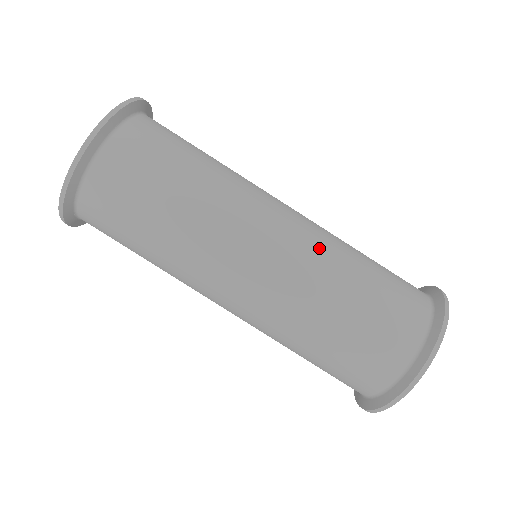
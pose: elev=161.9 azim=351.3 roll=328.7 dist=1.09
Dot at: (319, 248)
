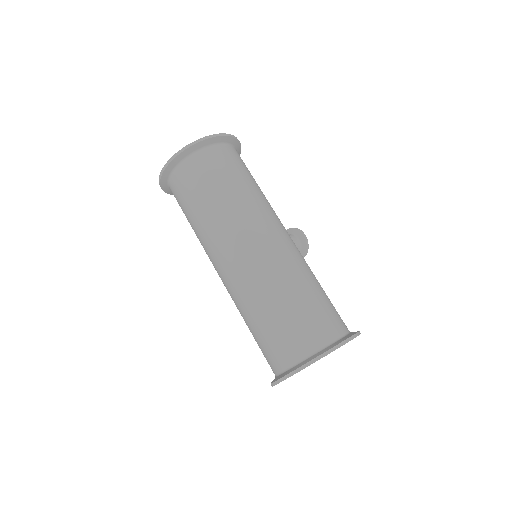
Dot at: (273, 268)
